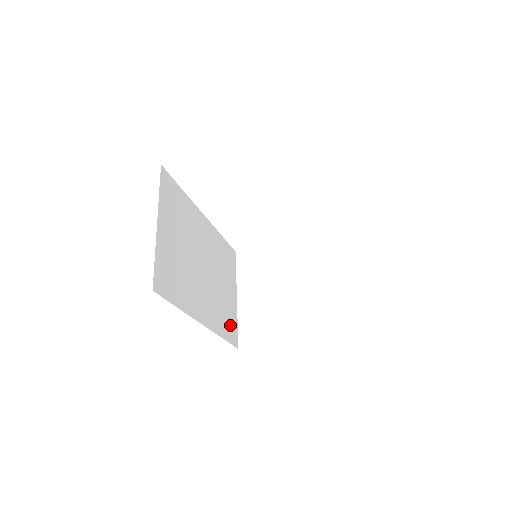
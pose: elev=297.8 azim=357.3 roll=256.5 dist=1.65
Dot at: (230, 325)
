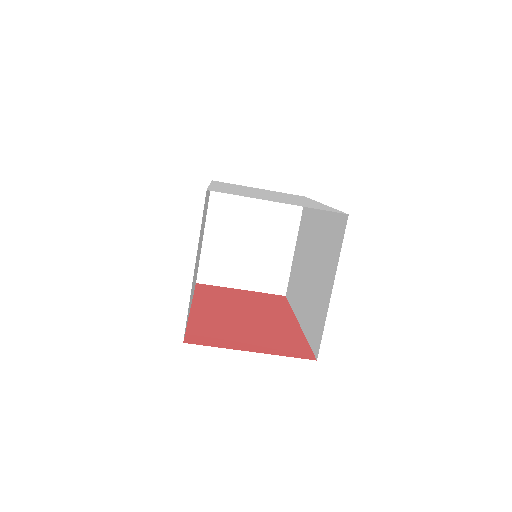
Dot at: occluded
